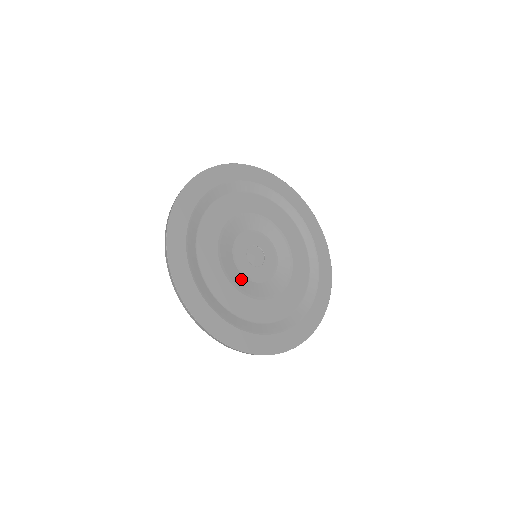
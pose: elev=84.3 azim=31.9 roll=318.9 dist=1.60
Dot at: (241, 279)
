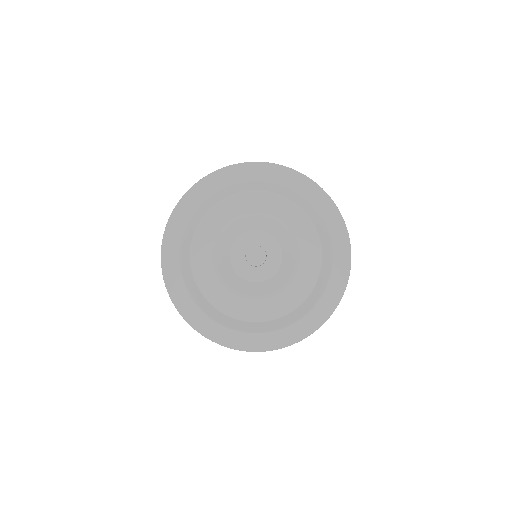
Dot at: (225, 258)
